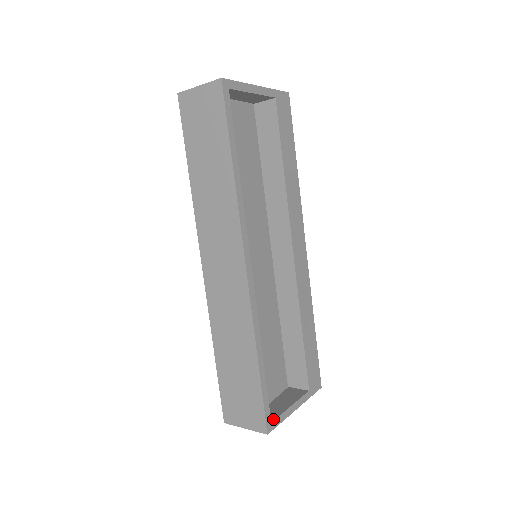
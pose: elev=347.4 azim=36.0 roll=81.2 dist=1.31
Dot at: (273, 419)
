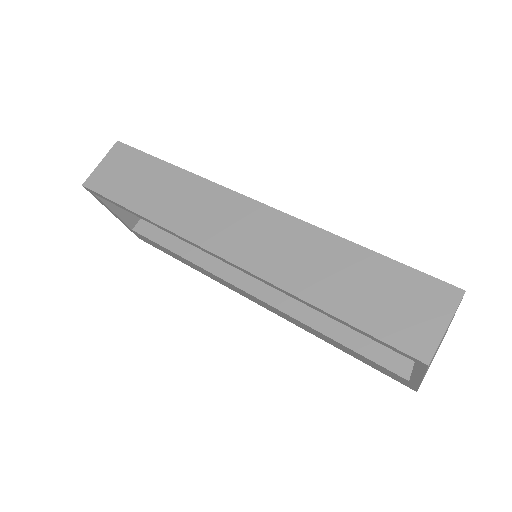
Dot at: occluded
